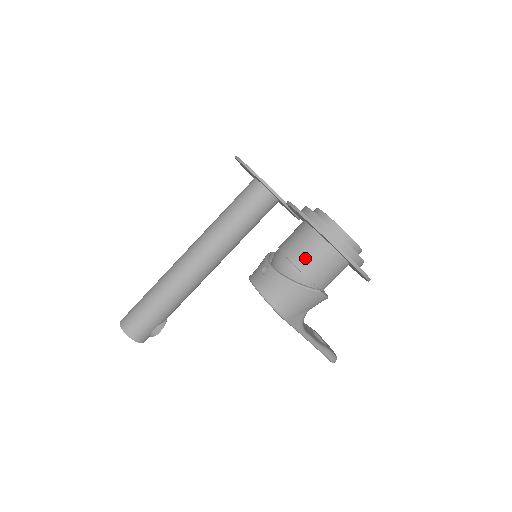
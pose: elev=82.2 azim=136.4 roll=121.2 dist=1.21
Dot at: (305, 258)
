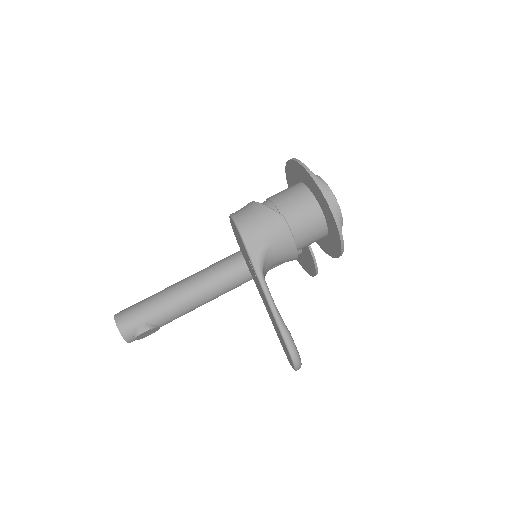
Dot at: (281, 195)
